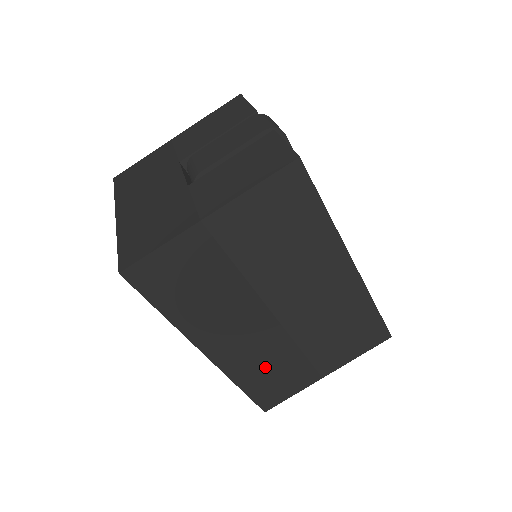
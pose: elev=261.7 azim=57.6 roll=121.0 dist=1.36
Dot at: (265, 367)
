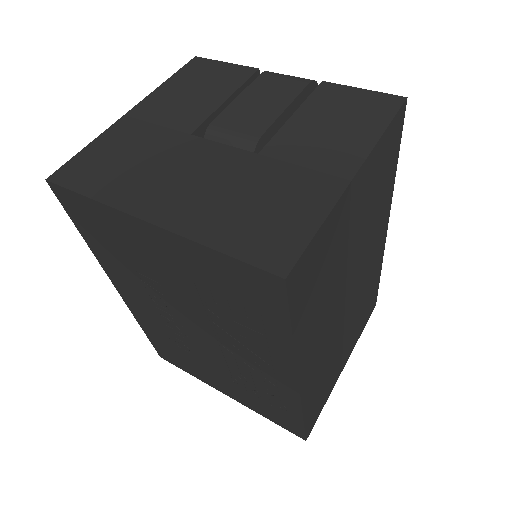
Dot at: (322, 378)
